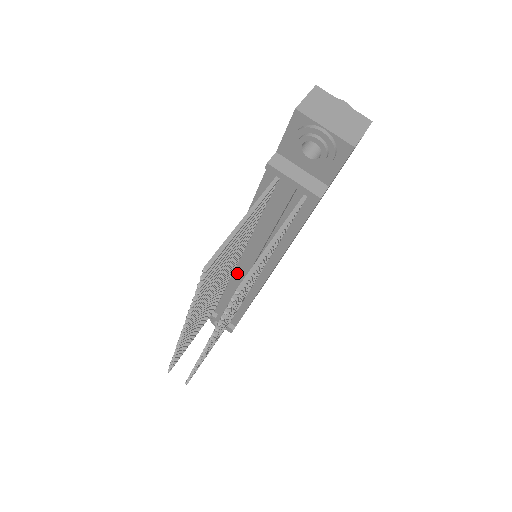
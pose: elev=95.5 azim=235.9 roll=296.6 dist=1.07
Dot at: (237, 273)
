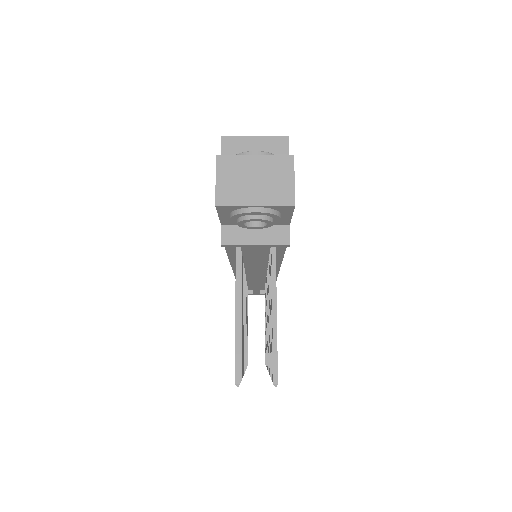
Dot at: (249, 276)
